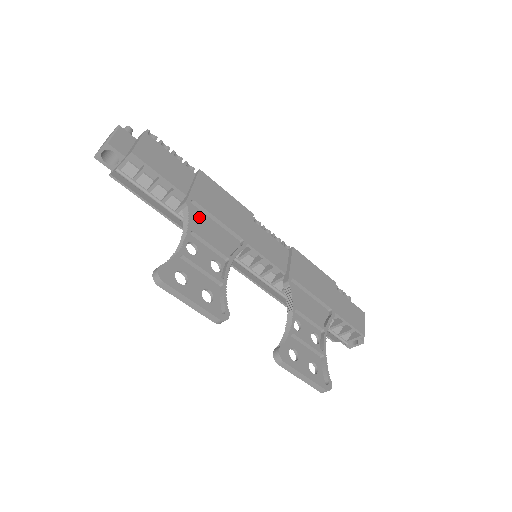
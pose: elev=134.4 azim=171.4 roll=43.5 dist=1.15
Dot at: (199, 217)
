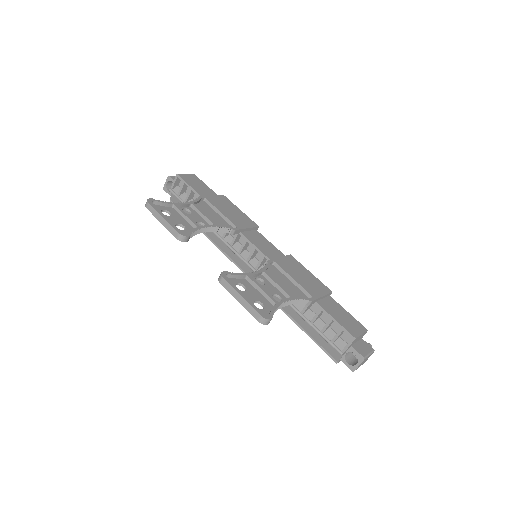
Dot at: (206, 208)
